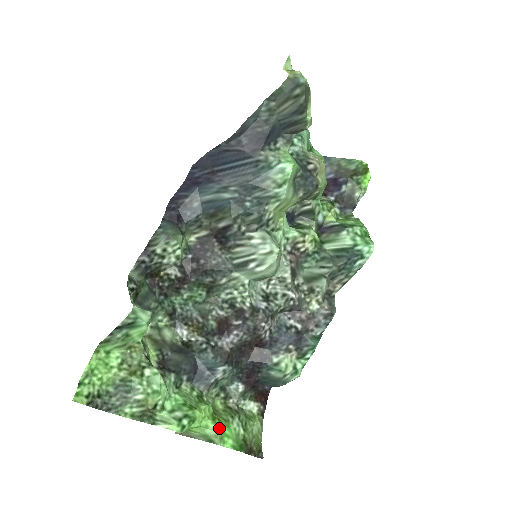
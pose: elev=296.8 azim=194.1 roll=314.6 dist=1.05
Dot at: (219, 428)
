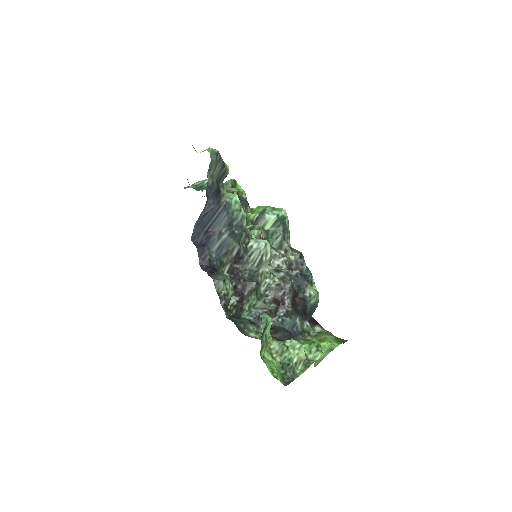
Dot at: (328, 341)
